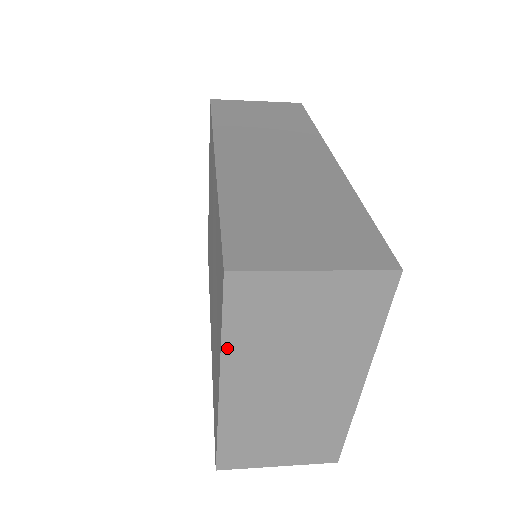
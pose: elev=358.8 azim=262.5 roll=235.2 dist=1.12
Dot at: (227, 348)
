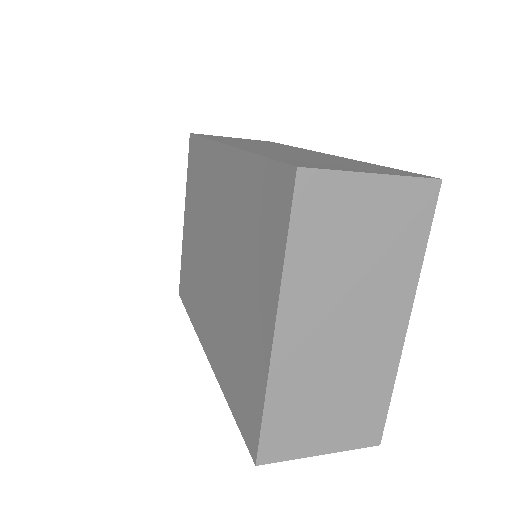
Dot at: (289, 269)
